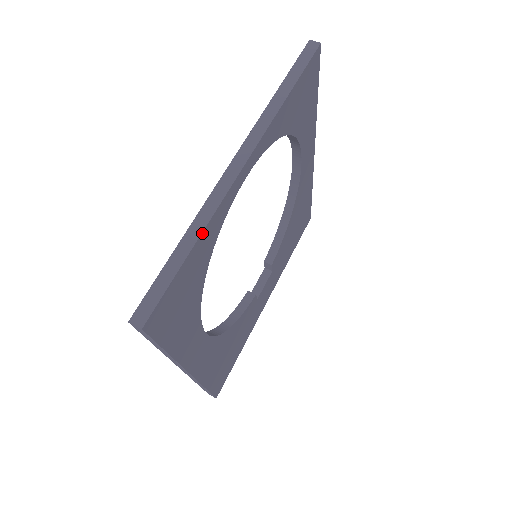
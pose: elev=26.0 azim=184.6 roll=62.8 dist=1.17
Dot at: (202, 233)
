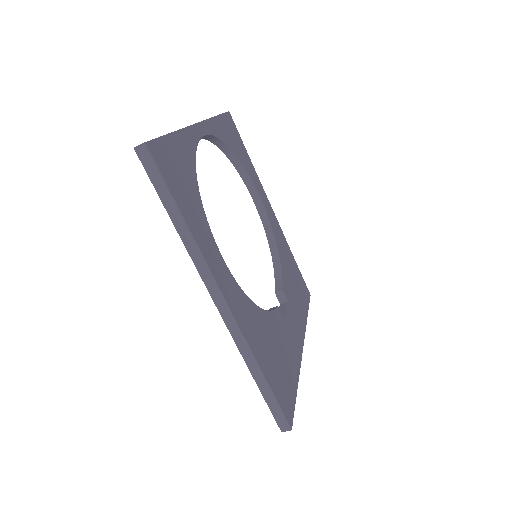
Dot at: (178, 131)
